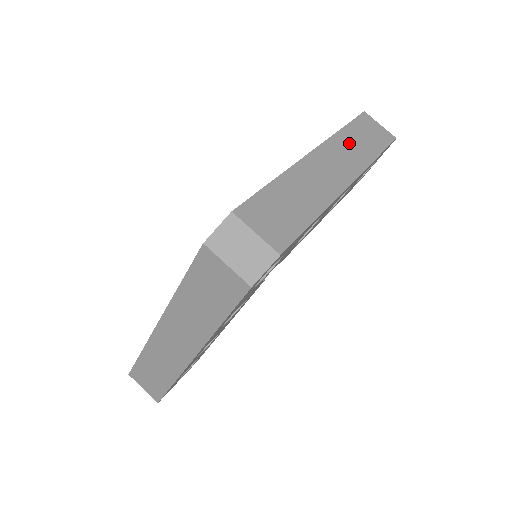
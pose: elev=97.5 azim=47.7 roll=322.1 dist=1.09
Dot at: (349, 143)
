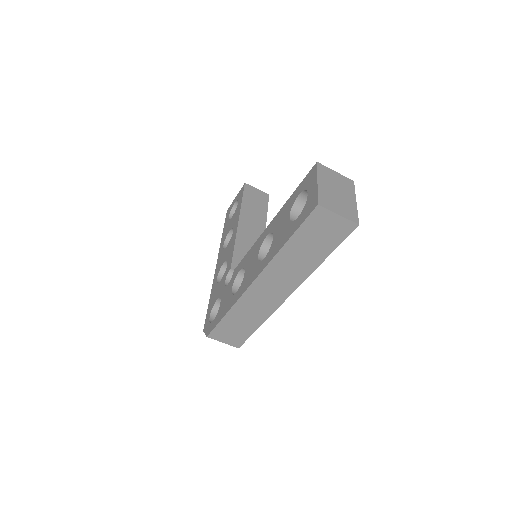
Dot at: (290, 260)
